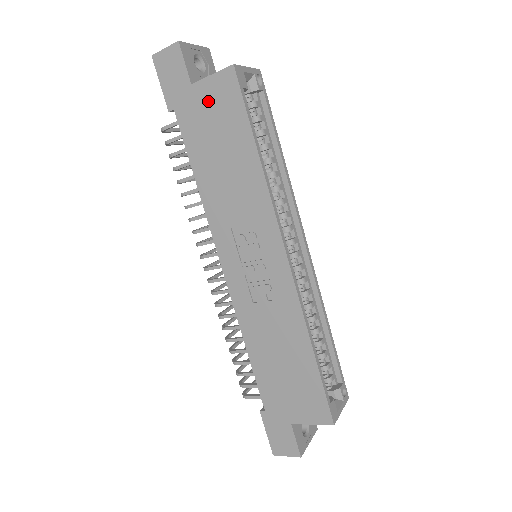
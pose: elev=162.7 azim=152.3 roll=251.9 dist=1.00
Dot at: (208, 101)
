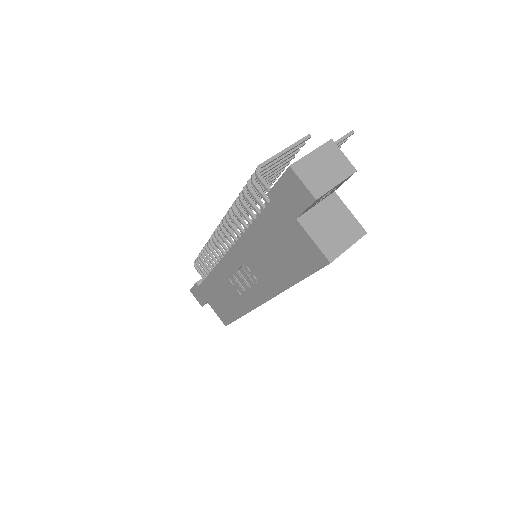
Dot at: (296, 238)
